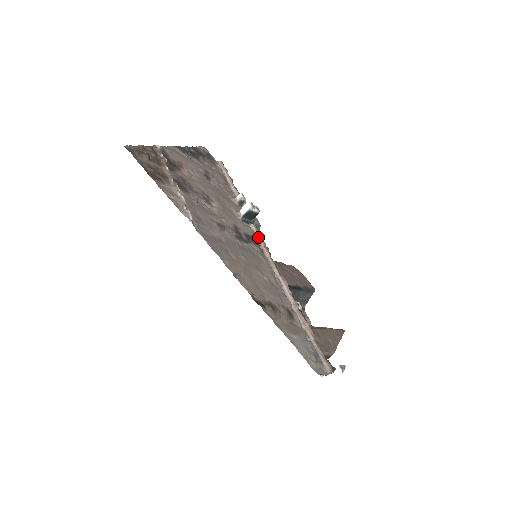
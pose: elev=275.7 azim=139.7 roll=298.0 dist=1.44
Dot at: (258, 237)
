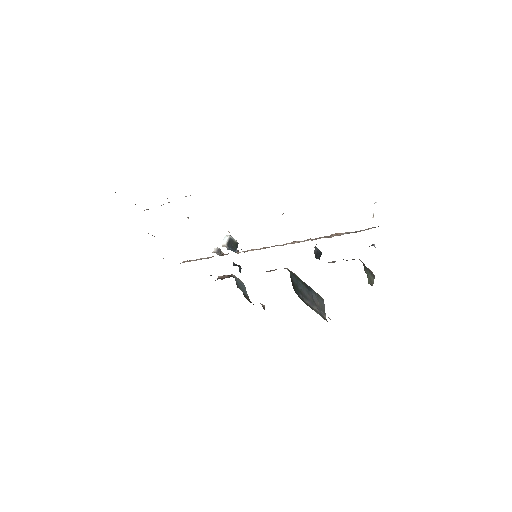
Dot at: occluded
